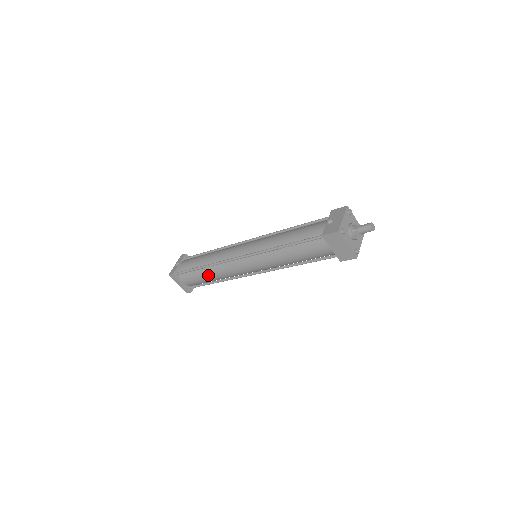
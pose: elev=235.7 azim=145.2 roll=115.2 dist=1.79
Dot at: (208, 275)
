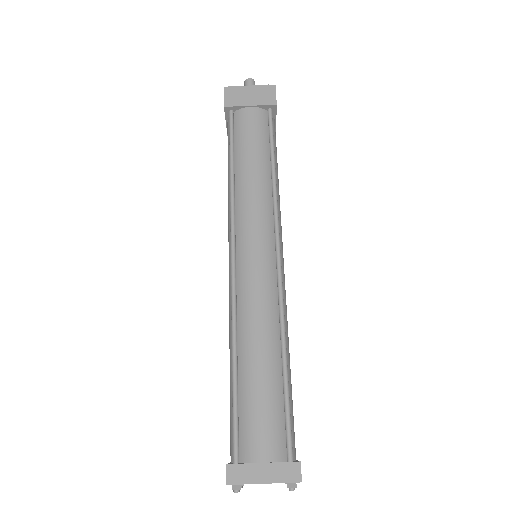
Dot at: (255, 359)
